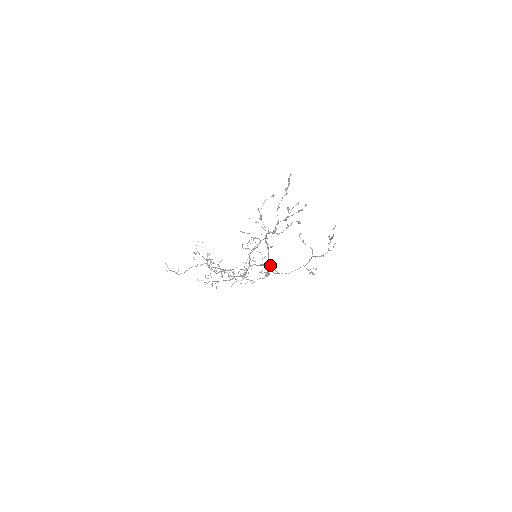
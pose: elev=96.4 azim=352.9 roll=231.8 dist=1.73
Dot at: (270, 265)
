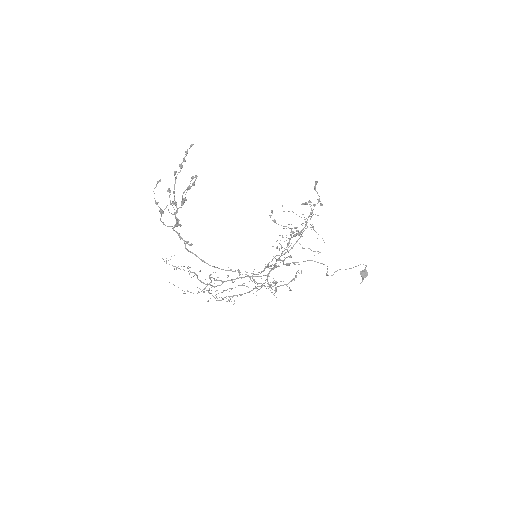
Dot at: occluded
